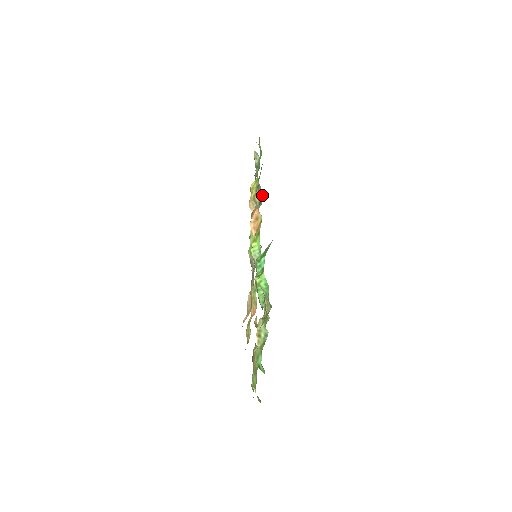
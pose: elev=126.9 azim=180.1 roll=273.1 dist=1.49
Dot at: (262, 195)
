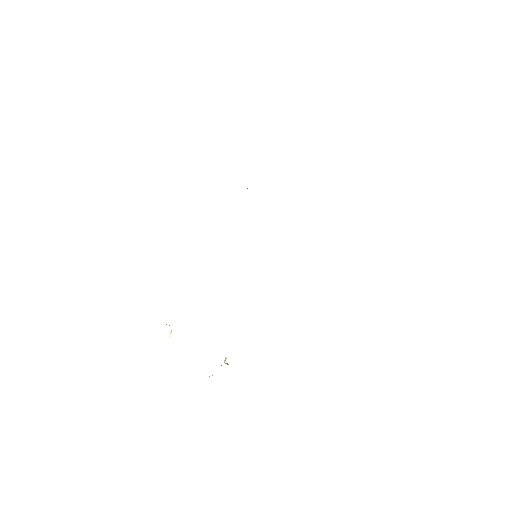
Dot at: occluded
